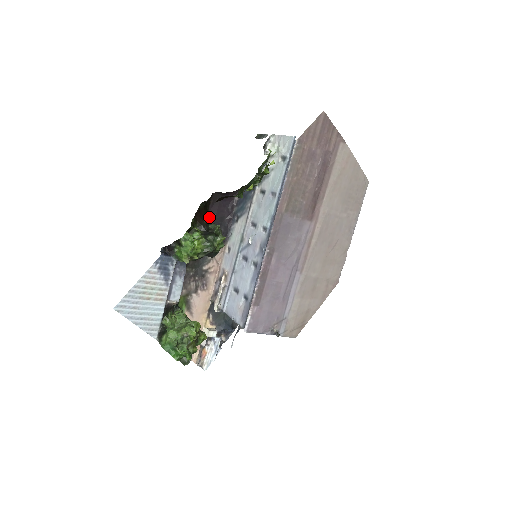
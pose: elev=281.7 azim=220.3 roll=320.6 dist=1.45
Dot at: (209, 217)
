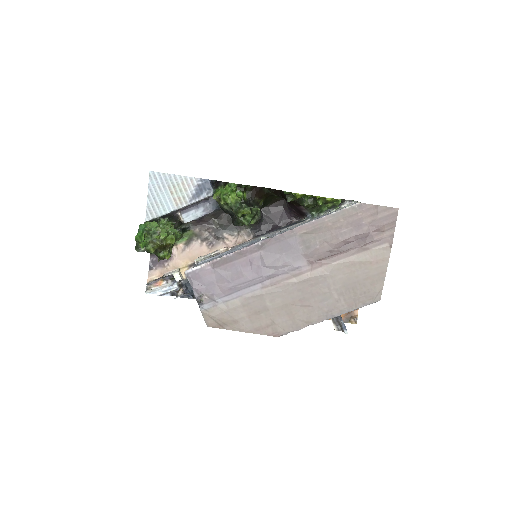
Dot at: (265, 210)
